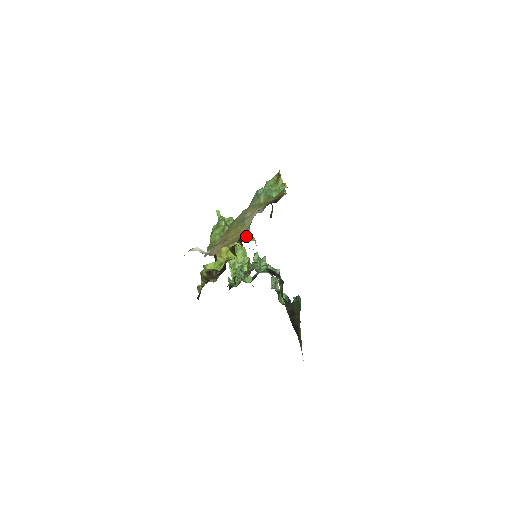
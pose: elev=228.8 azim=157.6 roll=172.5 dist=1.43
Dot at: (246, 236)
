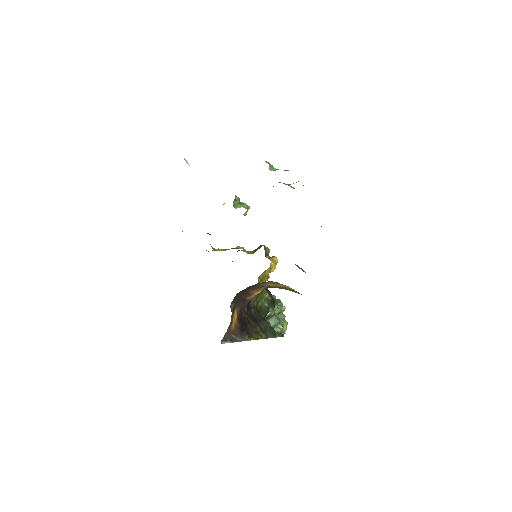
Dot at: (266, 254)
